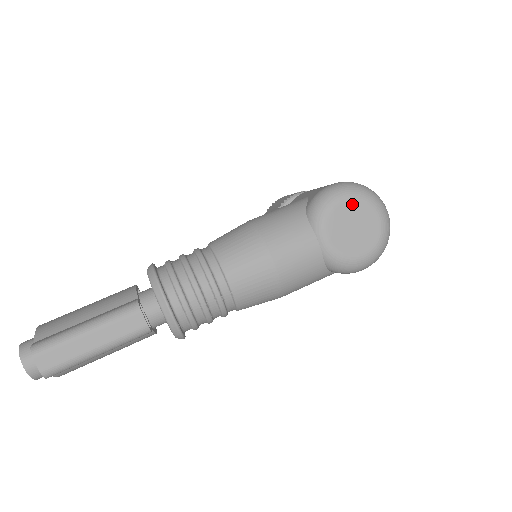
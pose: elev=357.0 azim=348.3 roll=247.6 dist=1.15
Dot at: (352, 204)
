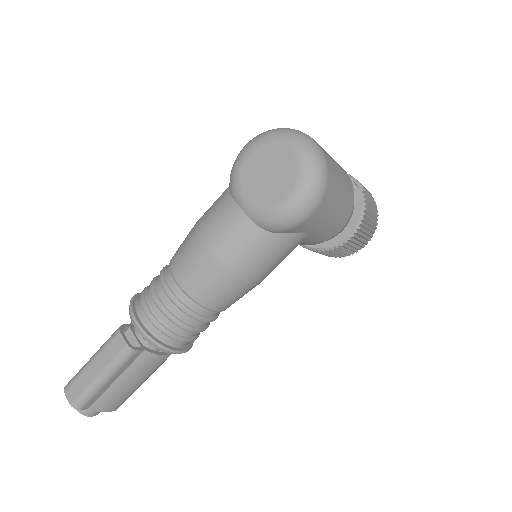
Dot at: (258, 152)
